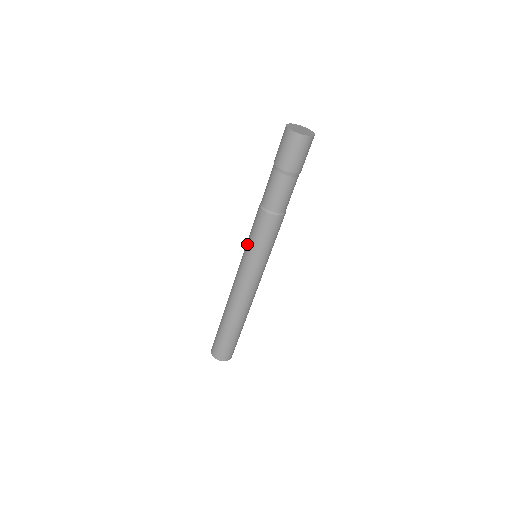
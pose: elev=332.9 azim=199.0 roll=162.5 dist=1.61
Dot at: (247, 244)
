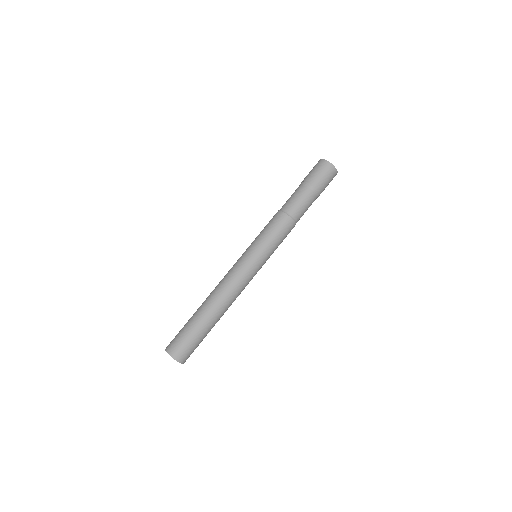
Dot at: (258, 241)
